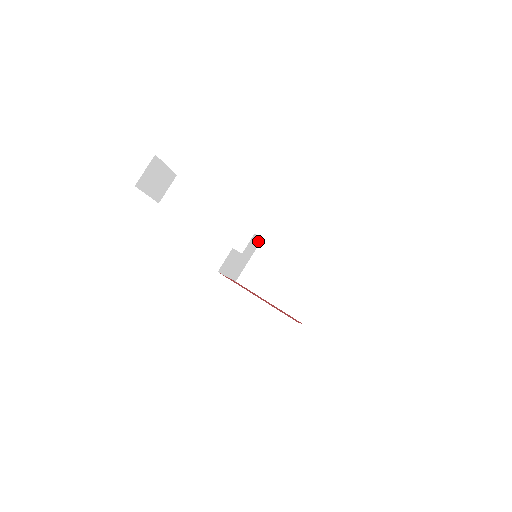
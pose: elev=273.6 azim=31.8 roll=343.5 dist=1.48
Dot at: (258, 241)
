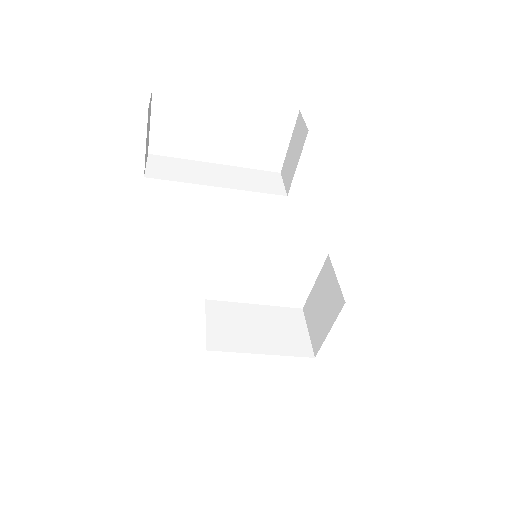
Dot at: occluded
